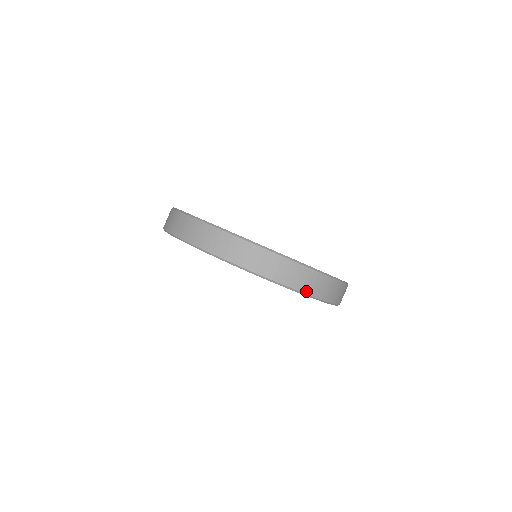
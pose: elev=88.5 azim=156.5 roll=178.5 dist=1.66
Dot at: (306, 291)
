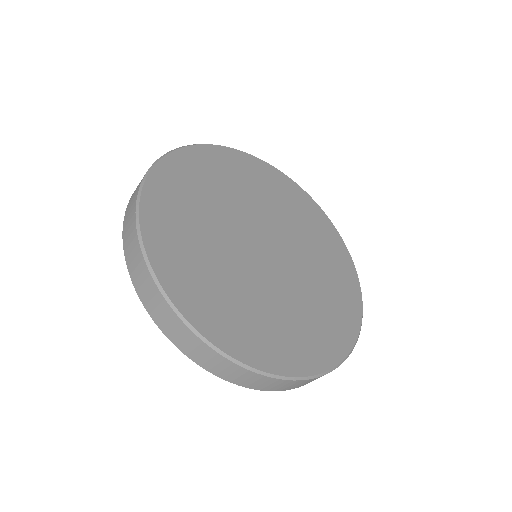
Dot at: occluded
